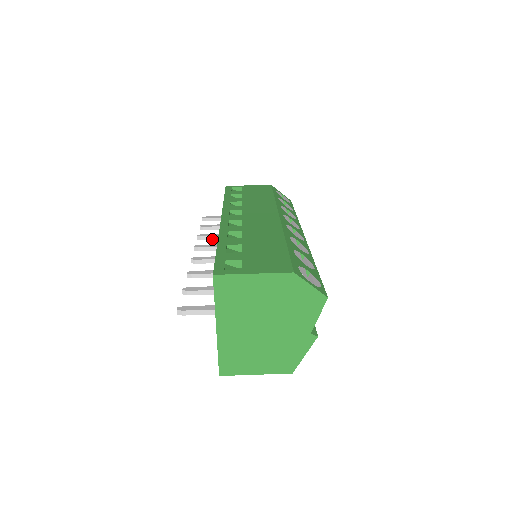
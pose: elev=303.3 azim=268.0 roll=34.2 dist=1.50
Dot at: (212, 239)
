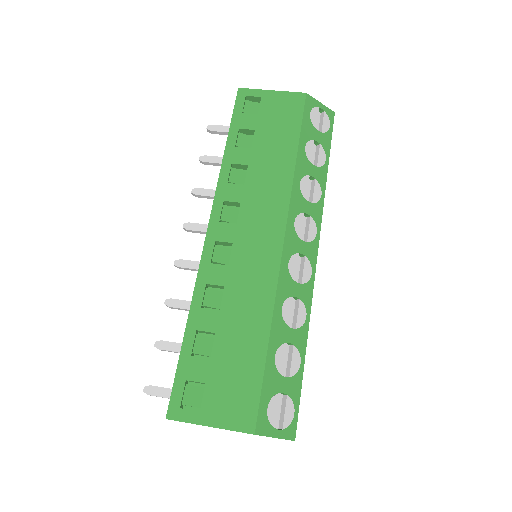
Dot at: (210, 198)
